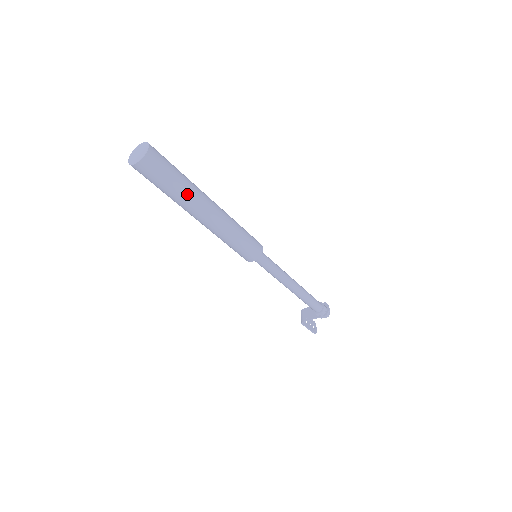
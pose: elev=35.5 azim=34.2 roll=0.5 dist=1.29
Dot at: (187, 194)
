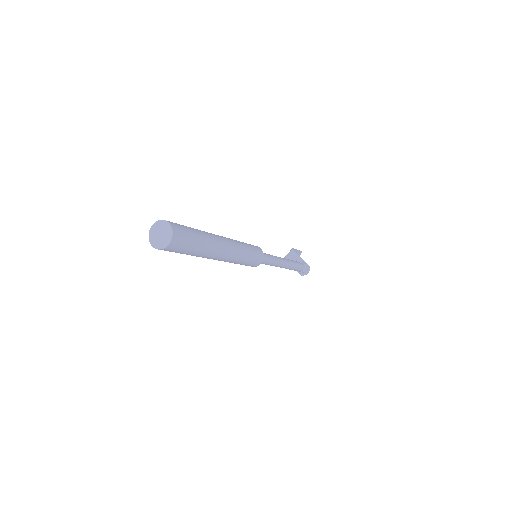
Dot at: (197, 256)
